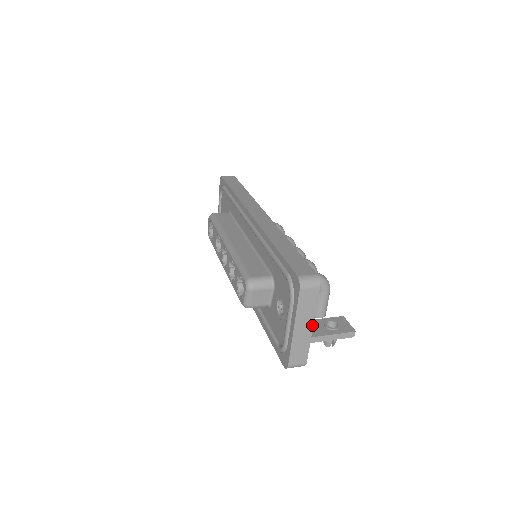
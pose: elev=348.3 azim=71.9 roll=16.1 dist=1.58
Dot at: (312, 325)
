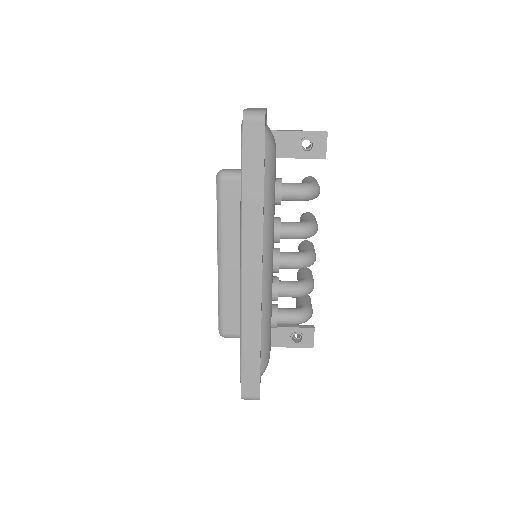
Dot at: occluded
